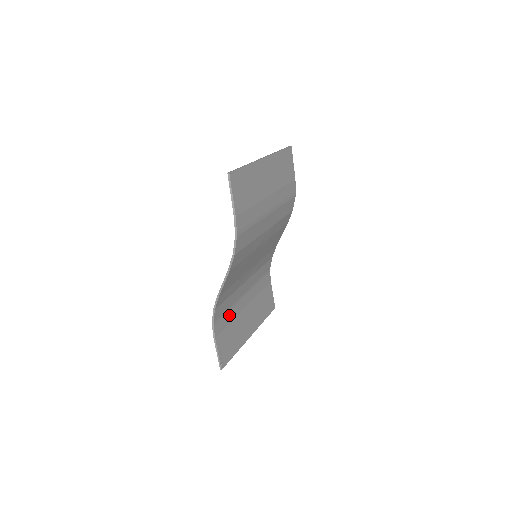
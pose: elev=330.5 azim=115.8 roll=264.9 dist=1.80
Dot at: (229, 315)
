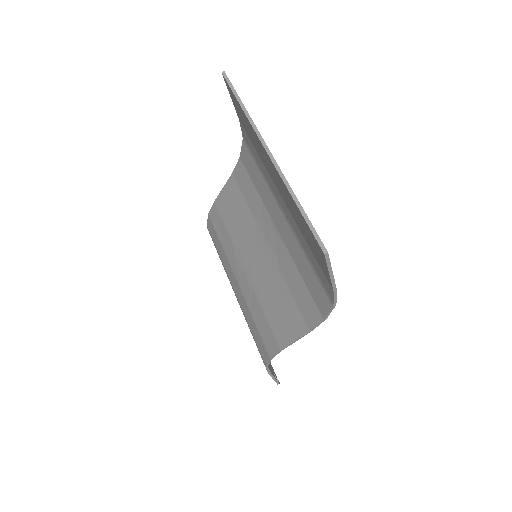
Dot at: occluded
